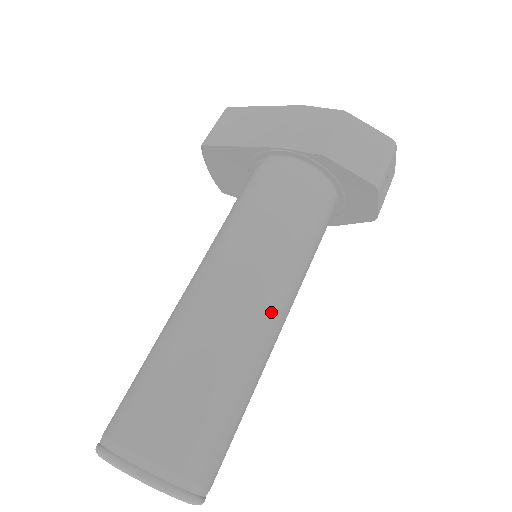
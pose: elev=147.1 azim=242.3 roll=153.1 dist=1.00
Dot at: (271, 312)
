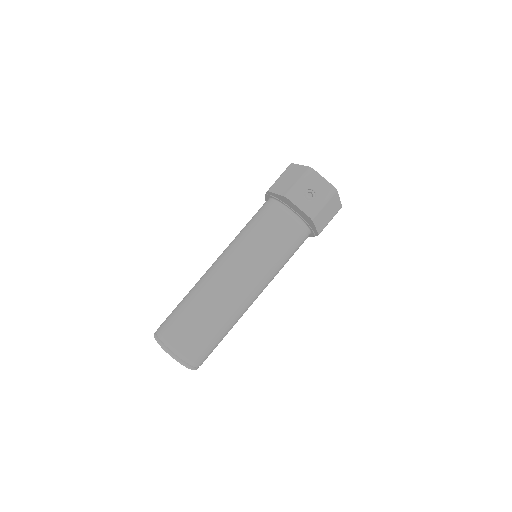
Dot at: (225, 274)
